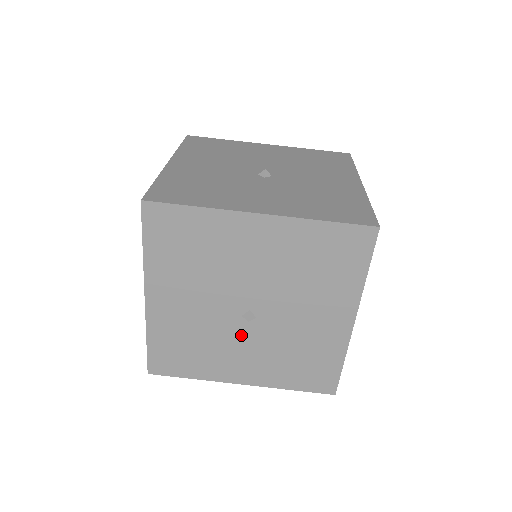
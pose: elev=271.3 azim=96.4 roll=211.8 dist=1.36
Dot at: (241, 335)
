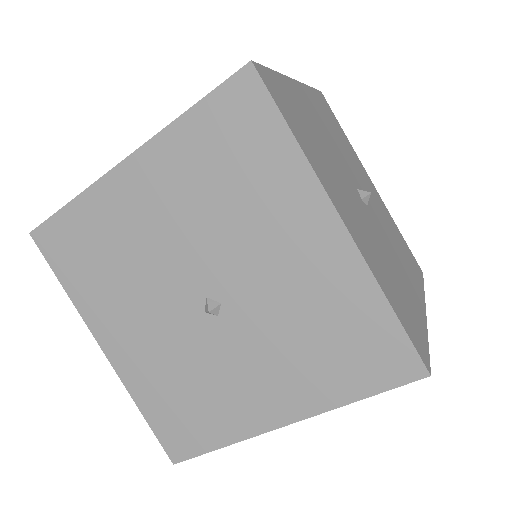
Dot at: occluded
